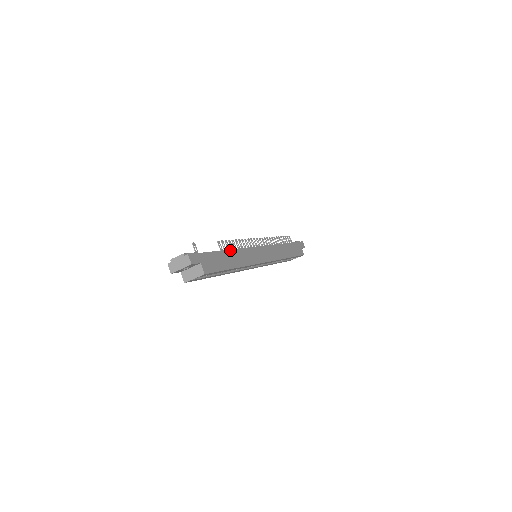
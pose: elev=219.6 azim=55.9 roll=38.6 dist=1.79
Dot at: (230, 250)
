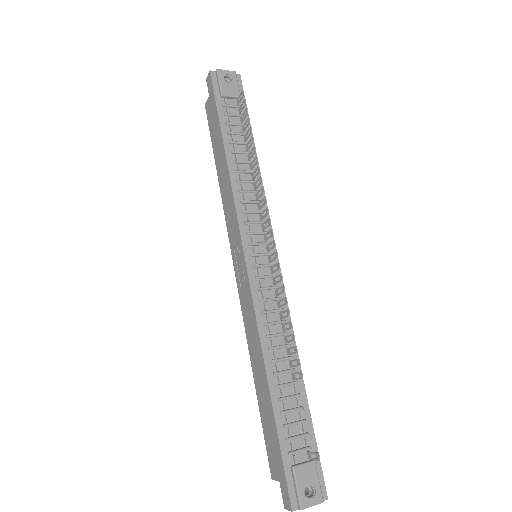
Dot at: (300, 368)
